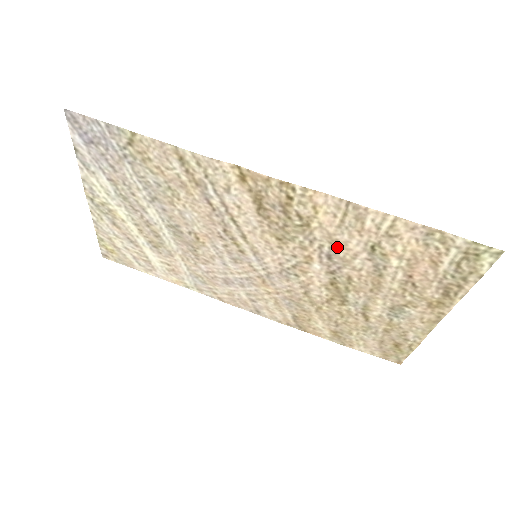
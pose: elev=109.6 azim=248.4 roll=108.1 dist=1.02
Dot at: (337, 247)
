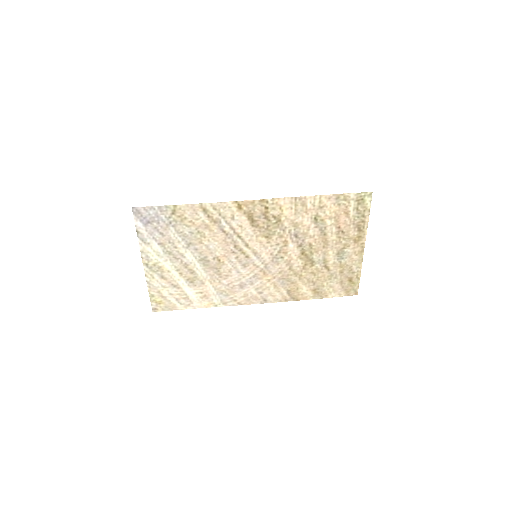
Dot at: (298, 227)
